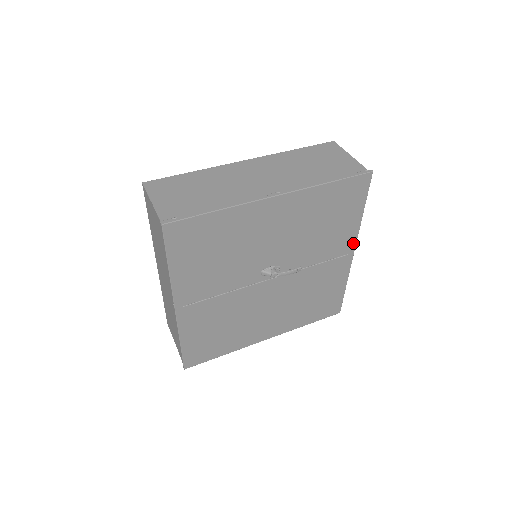
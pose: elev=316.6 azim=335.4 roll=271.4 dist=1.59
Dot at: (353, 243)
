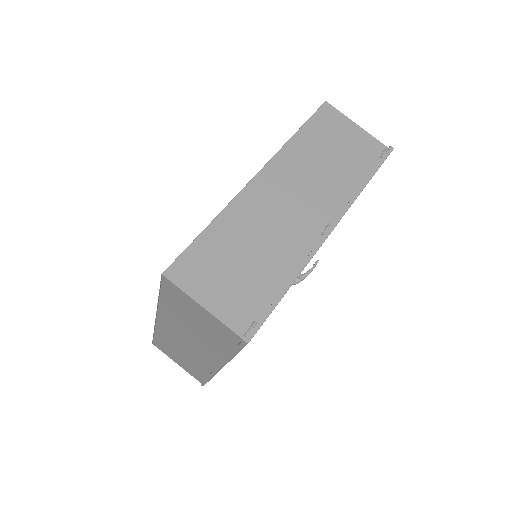
Dot at: occluded
